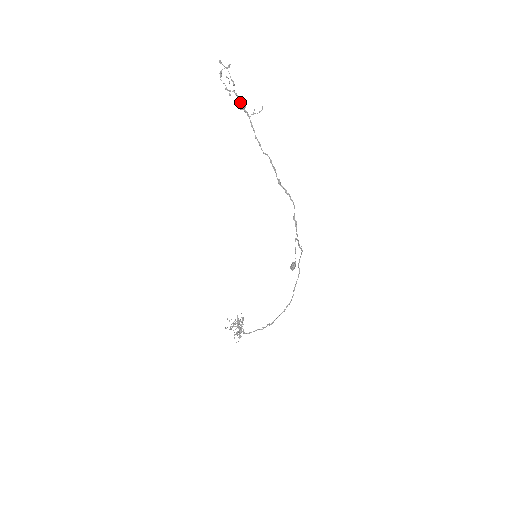
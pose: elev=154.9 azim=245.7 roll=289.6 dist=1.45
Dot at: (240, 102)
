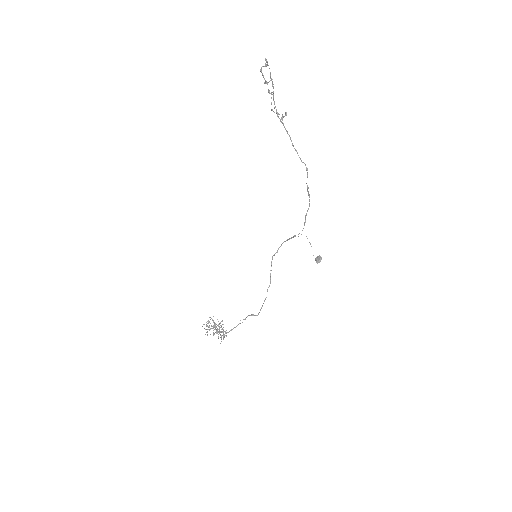
Dot at: (275, 106)
